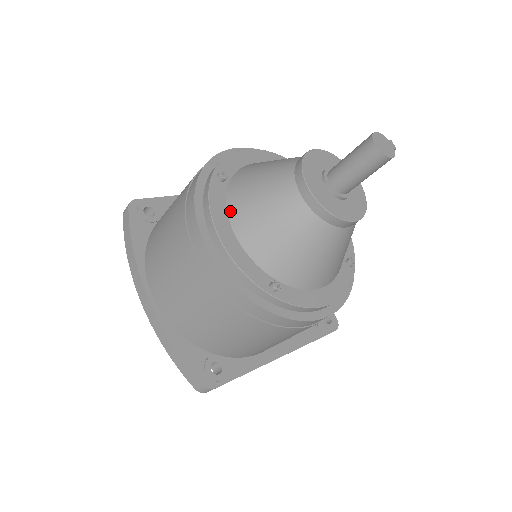
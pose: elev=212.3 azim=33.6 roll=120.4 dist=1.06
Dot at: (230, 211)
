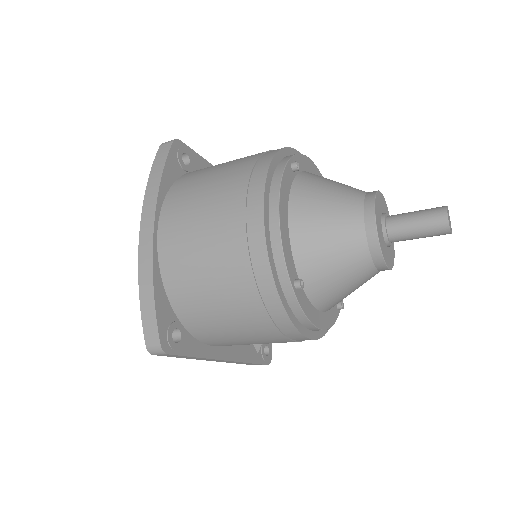
Dot at: (292, 198)
